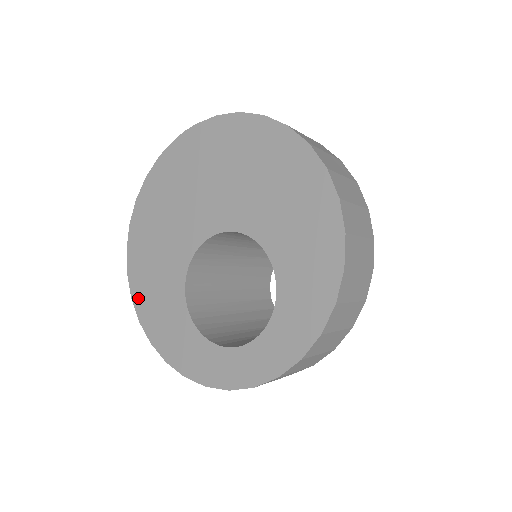
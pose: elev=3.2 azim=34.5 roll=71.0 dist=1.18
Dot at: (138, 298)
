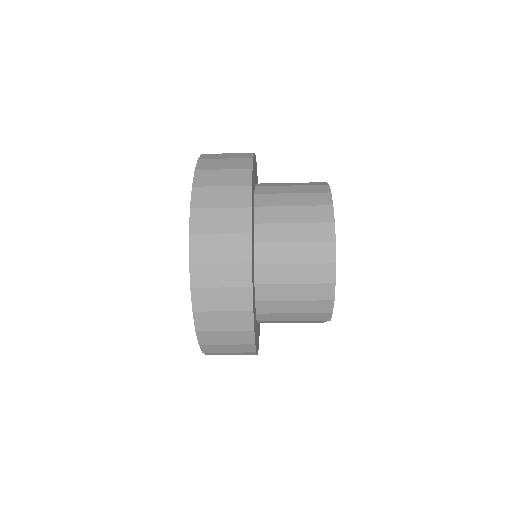
Dot at: occluded
